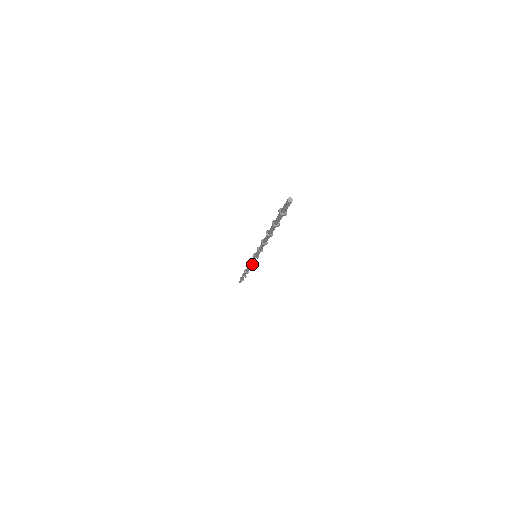
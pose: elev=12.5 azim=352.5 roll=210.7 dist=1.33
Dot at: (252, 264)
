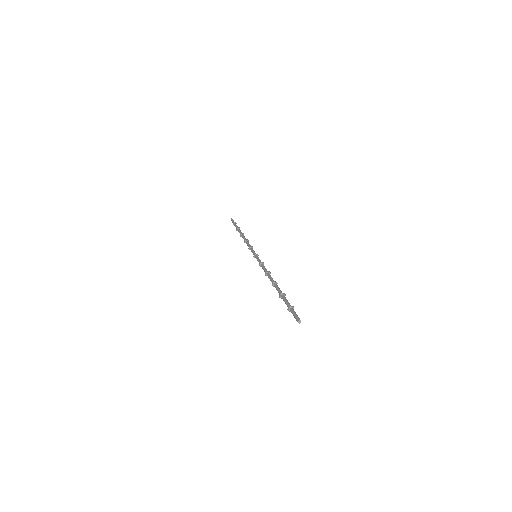
Dot at: (250, 246)
